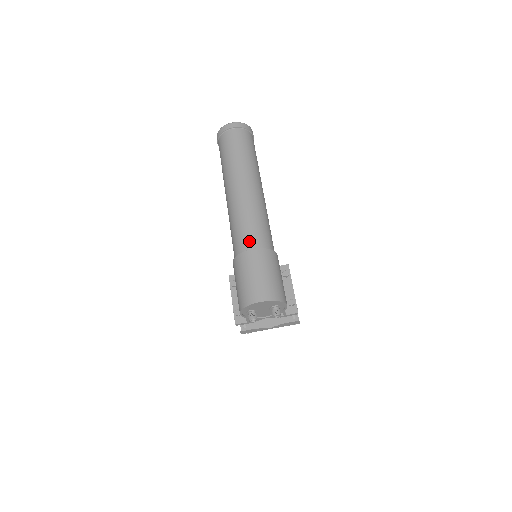
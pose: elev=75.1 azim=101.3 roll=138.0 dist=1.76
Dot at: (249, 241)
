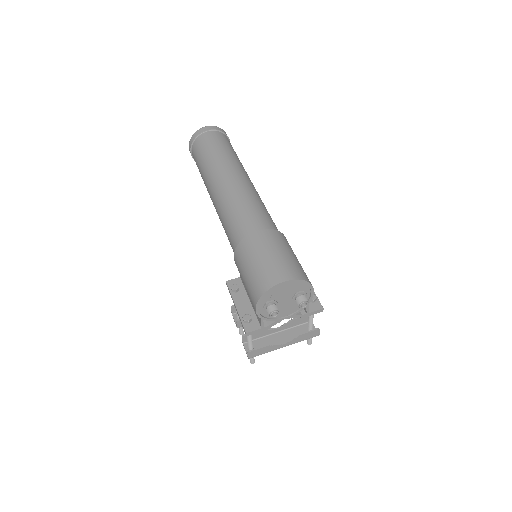
Dot at: (253, 224)
